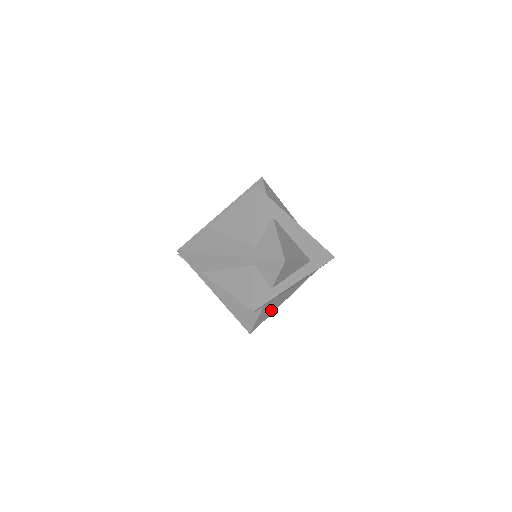
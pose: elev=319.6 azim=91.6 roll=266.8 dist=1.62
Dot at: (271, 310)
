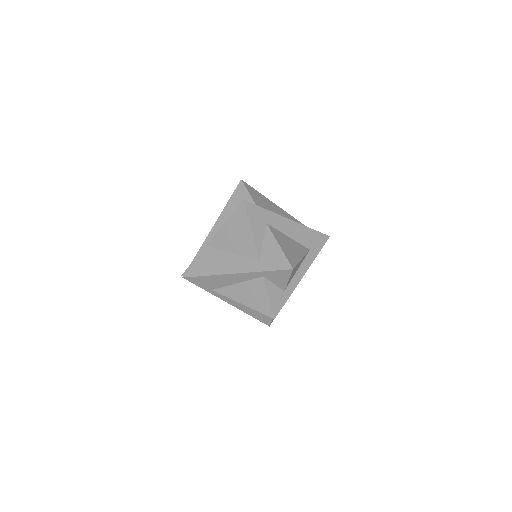
Dot at: occluded
